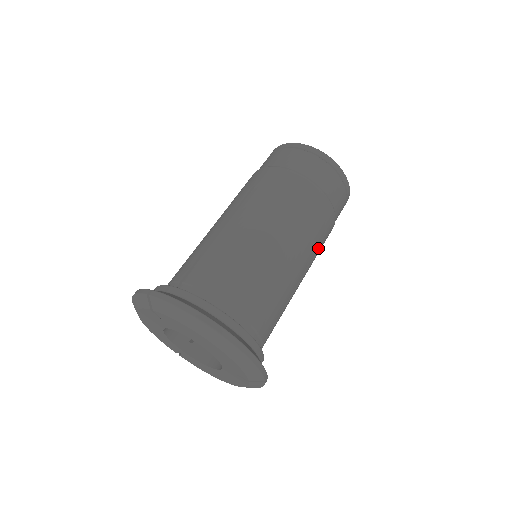
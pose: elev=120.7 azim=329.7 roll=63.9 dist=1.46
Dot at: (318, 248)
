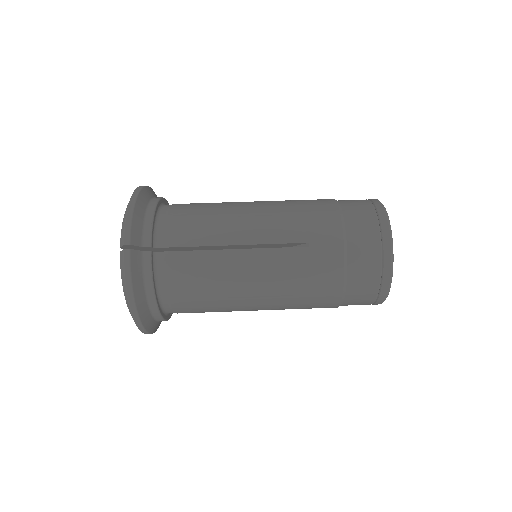
Dot at: occluded
